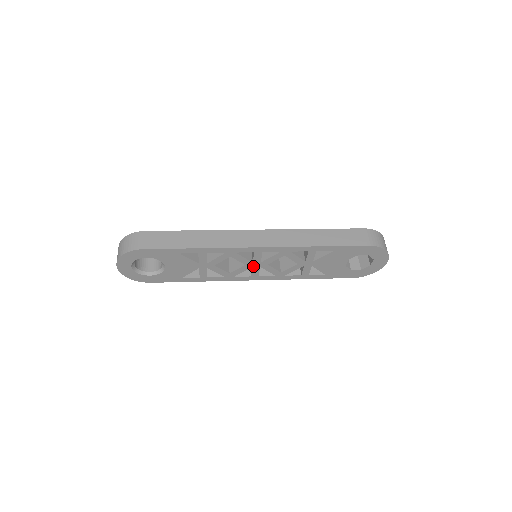
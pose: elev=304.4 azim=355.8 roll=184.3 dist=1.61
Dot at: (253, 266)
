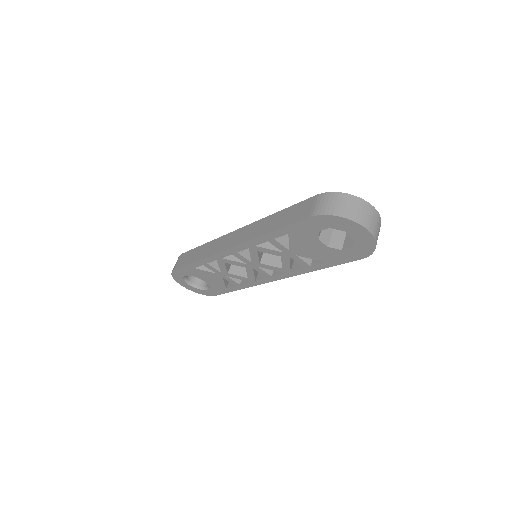
Dot at: (253, 267)
